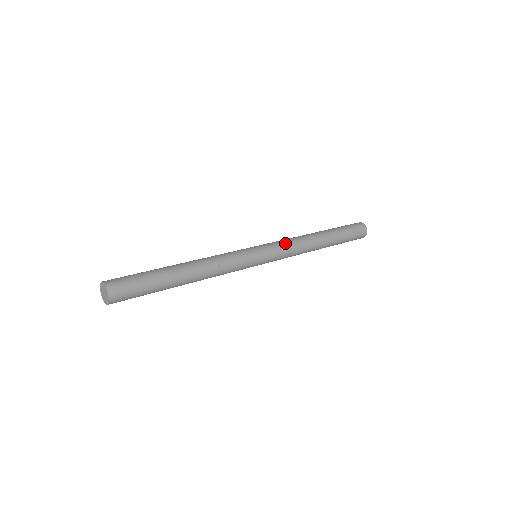
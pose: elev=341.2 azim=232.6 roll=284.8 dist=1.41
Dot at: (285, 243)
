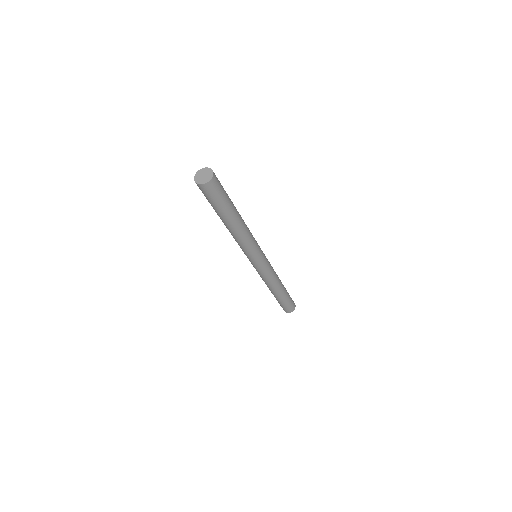
Dot at: occluded
